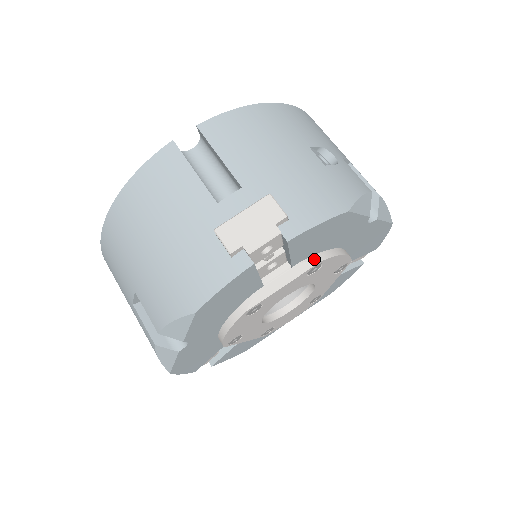
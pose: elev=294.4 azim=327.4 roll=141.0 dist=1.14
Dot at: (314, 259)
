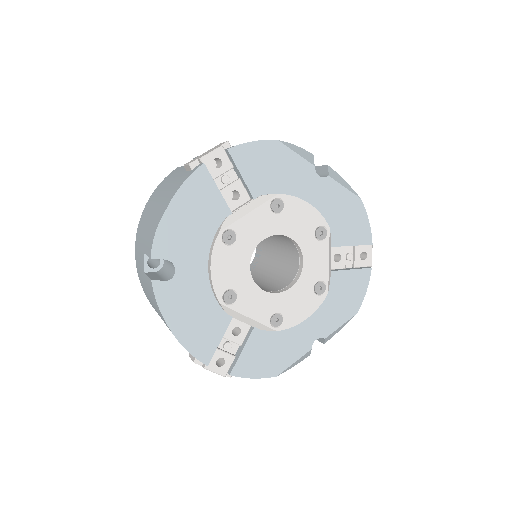
Dot at: (272, 194)
